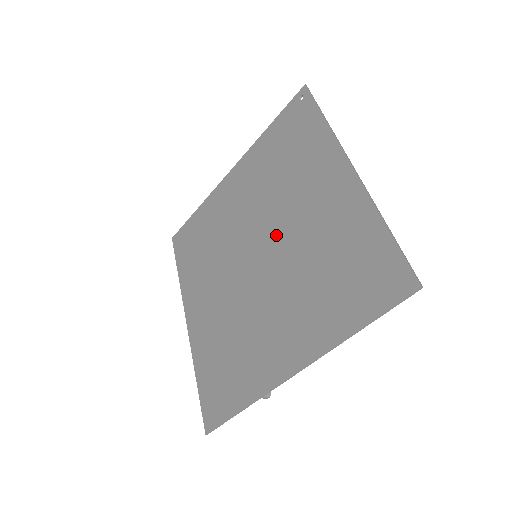
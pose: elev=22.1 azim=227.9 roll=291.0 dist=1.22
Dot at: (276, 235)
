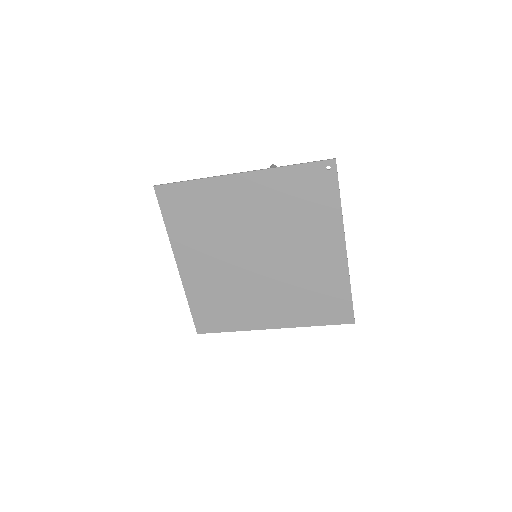
Dot at: (278, 255)
